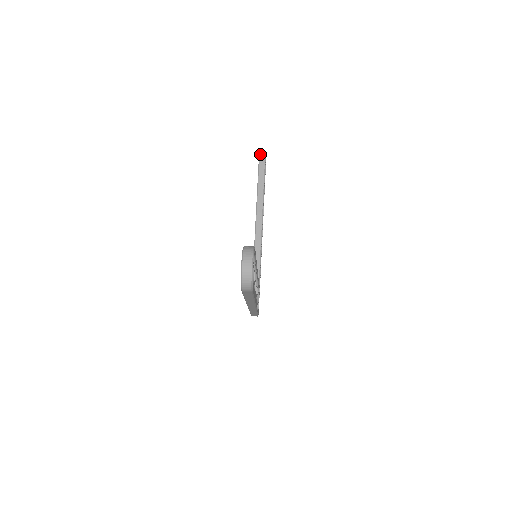
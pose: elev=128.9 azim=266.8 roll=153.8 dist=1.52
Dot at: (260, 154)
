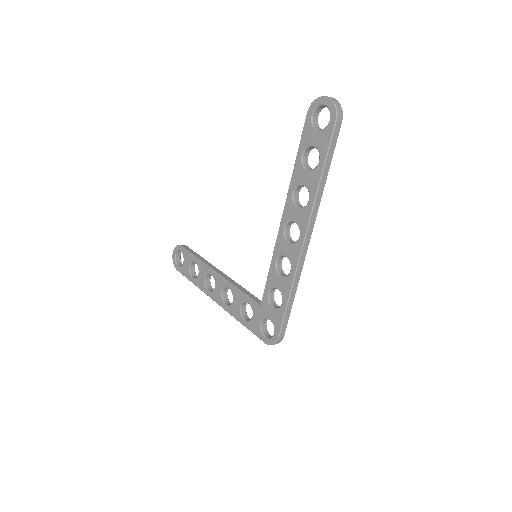
Dot at: (174, 248)
